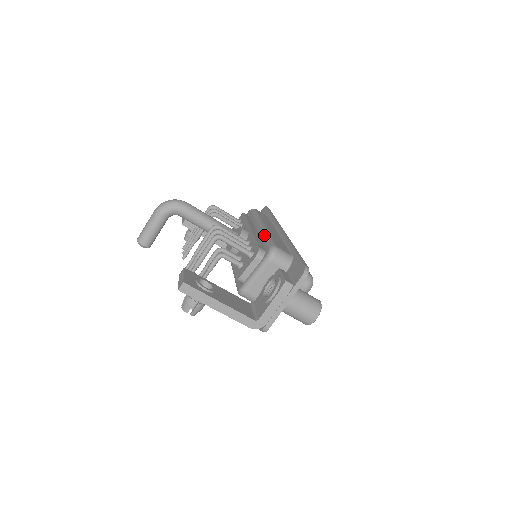
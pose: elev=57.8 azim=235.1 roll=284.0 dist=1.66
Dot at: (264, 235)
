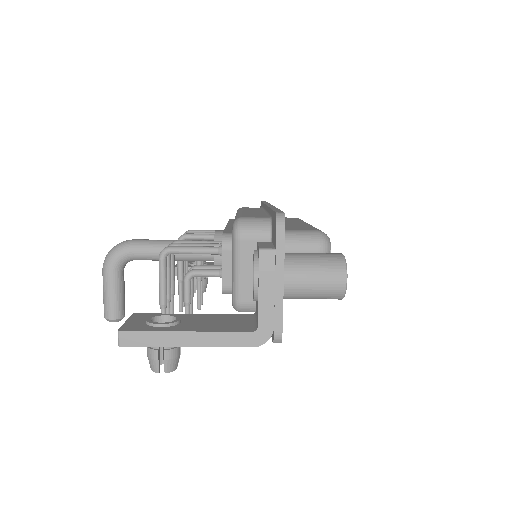
Dot at: occluded
